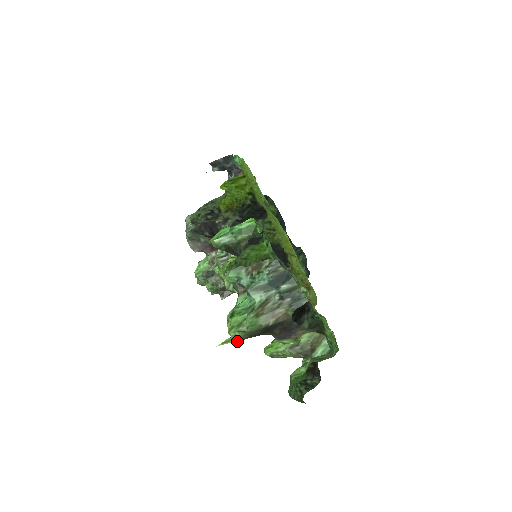
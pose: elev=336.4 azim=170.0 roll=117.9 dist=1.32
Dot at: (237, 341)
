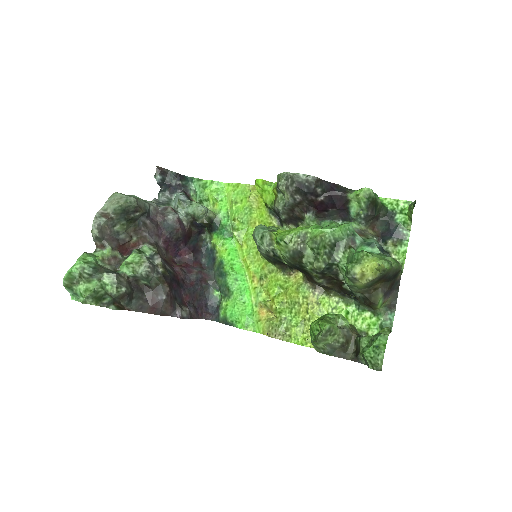
Dot at: (384, 271)
